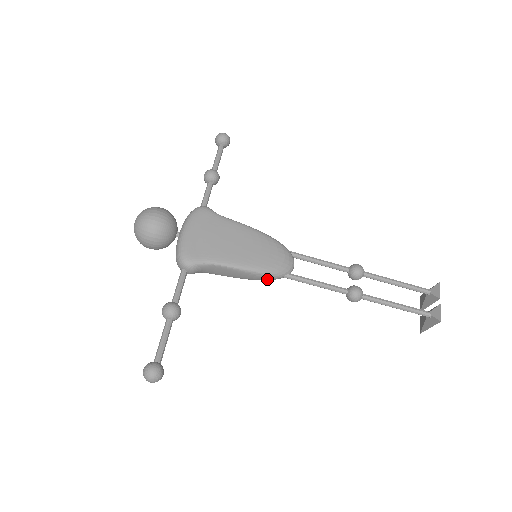
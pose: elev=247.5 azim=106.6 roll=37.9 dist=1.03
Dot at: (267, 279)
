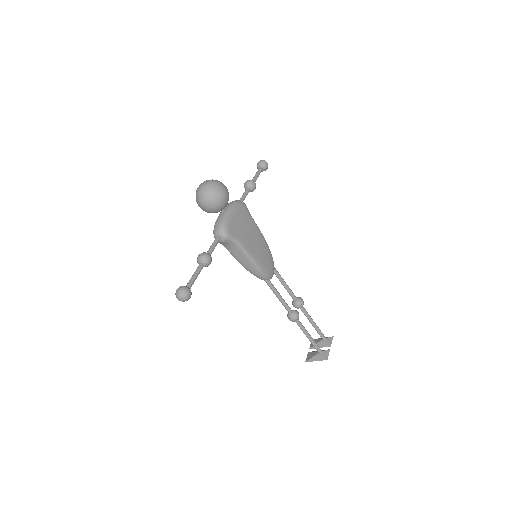
Dot at: (257, 275)
